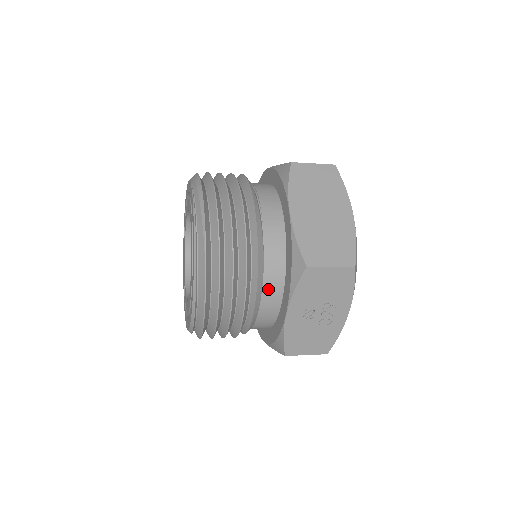
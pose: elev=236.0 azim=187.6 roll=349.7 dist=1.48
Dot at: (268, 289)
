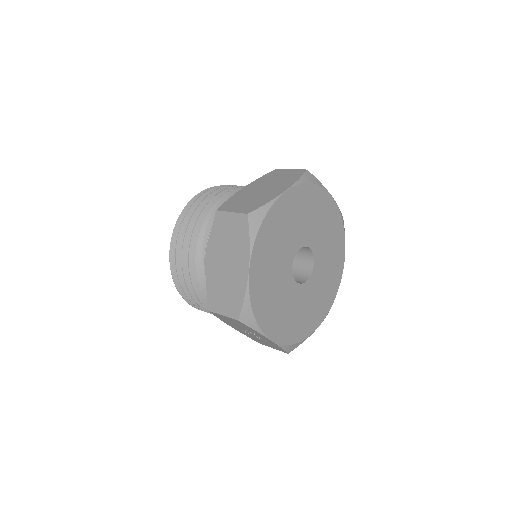
Dot at: occluded
